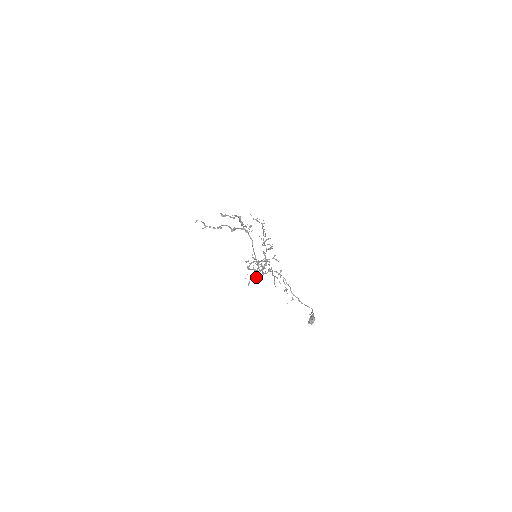
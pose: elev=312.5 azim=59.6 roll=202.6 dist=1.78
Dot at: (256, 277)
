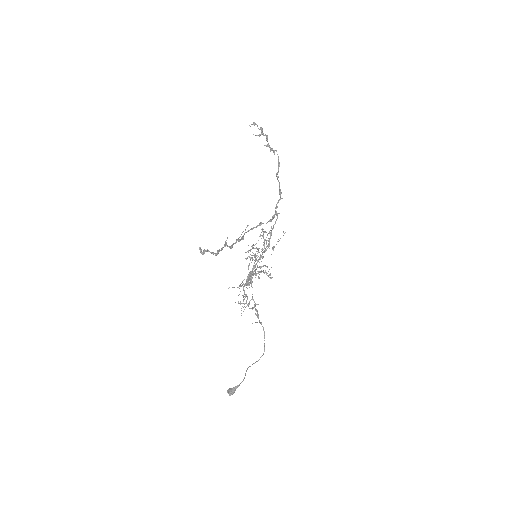
Dot at: (258, 256)
